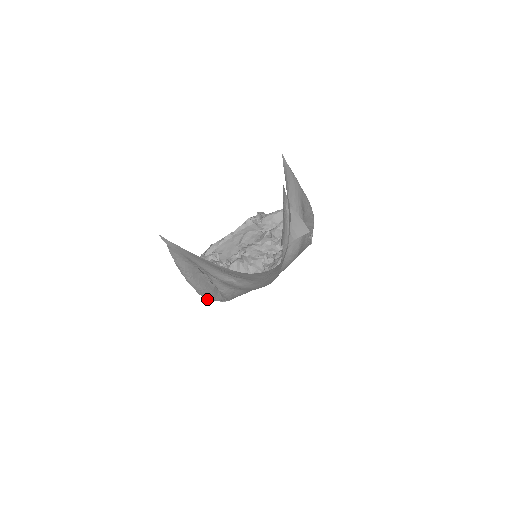
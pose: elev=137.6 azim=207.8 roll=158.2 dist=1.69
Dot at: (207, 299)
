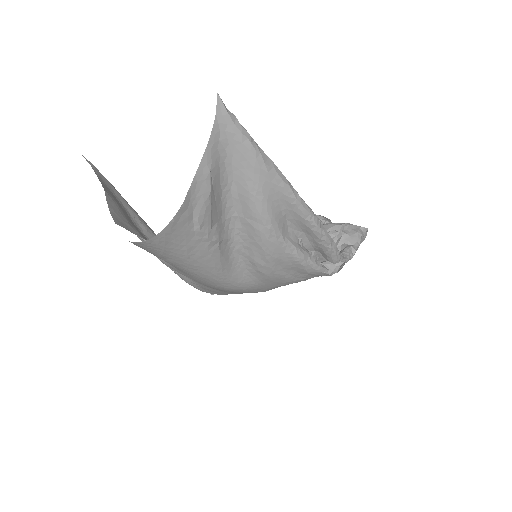
Dot at: occluded
